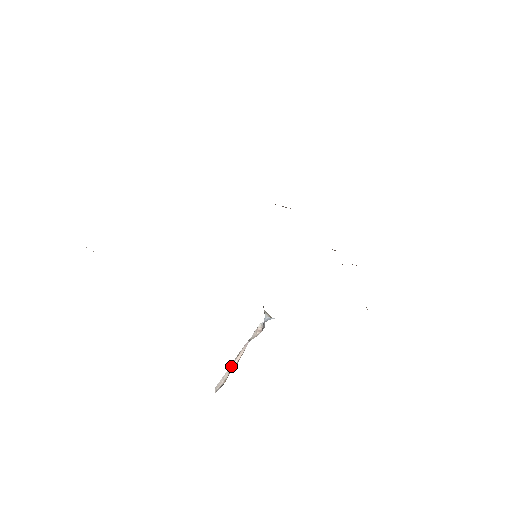
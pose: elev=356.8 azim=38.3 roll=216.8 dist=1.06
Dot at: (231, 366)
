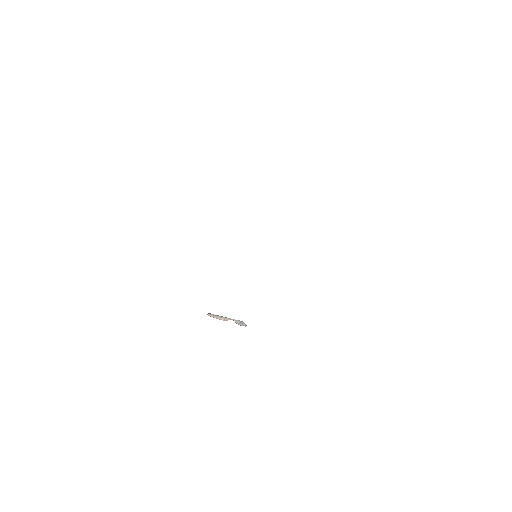
Dot at: (219, 318)
